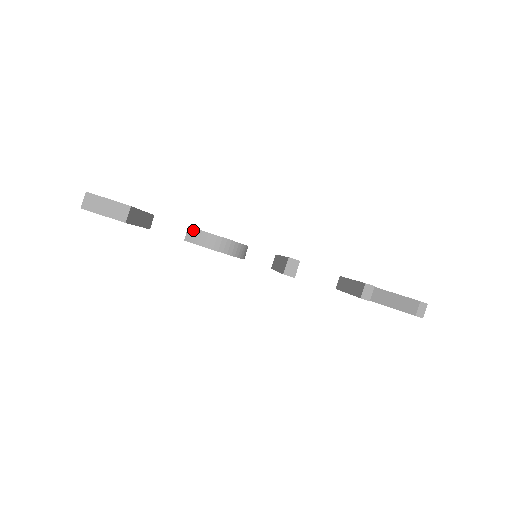
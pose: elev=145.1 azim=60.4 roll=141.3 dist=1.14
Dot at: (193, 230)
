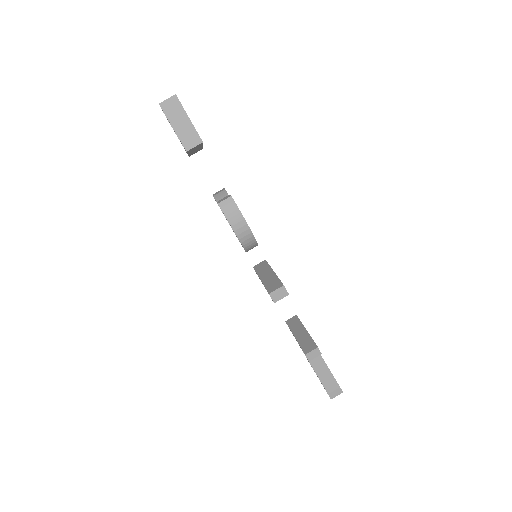
Dot at: (232, 202)
